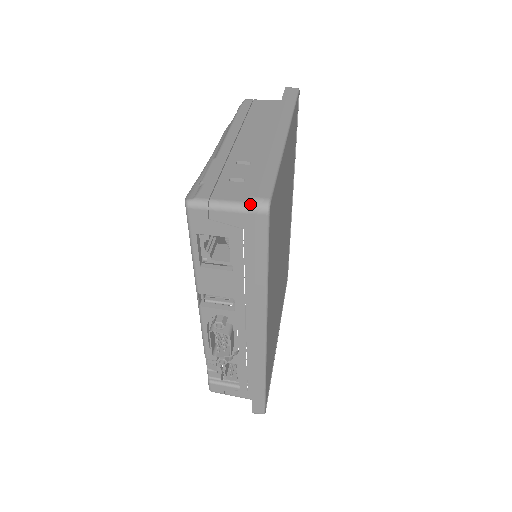
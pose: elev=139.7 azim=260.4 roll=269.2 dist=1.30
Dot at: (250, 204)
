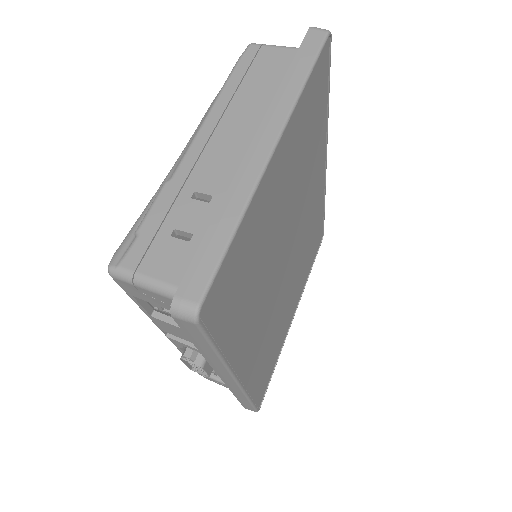
Dot at: (172, 308)
